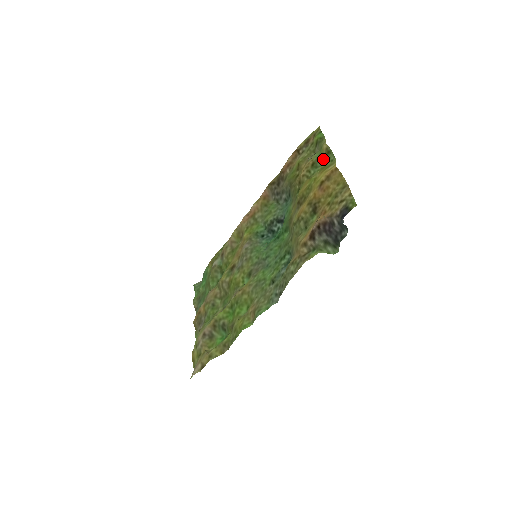
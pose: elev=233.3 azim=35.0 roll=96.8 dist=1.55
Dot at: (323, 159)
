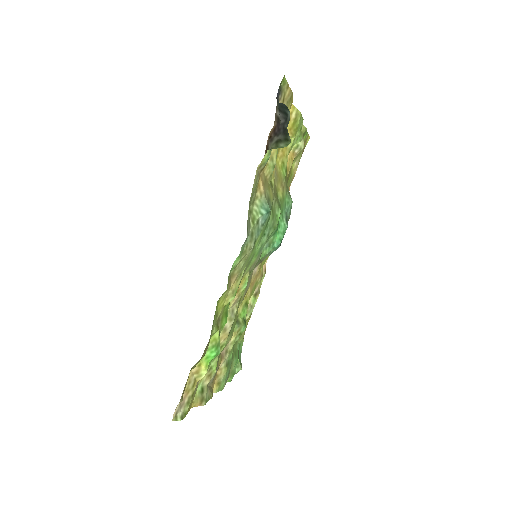
Dot at: (300, 133)
